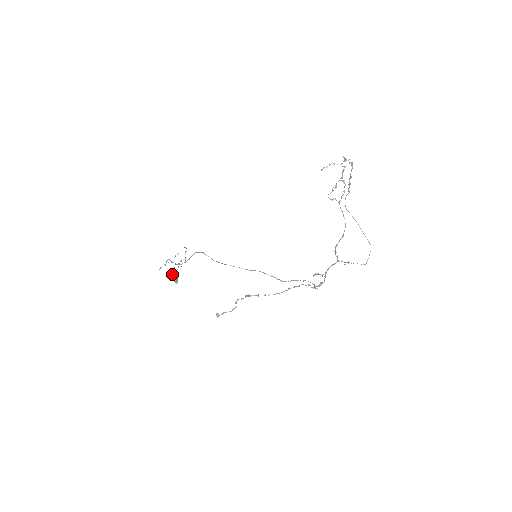
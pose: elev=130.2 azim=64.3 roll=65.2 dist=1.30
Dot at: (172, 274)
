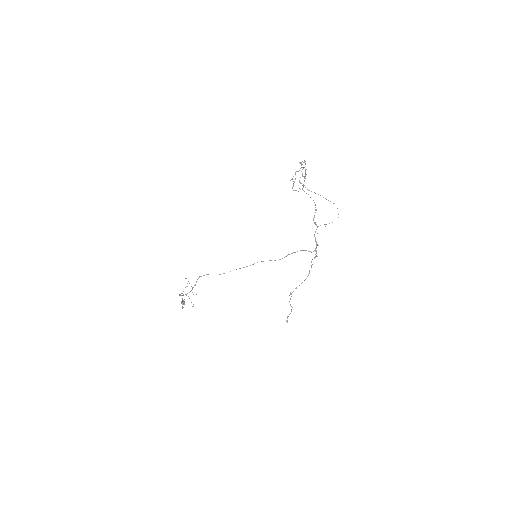
Dot at: occluded
